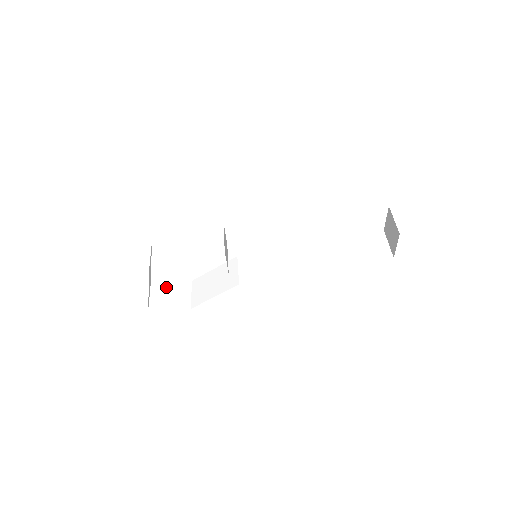
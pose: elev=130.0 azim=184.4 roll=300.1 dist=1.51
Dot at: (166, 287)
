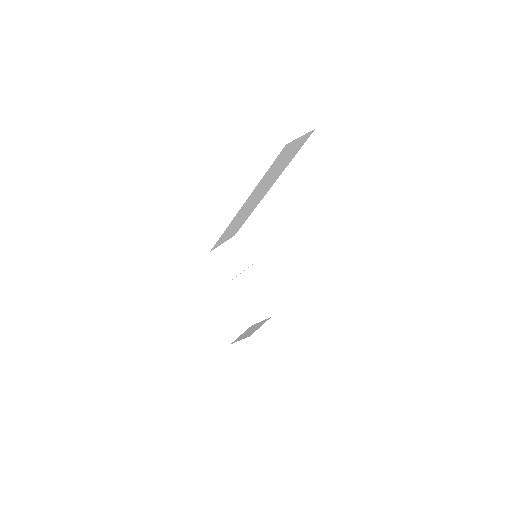
Dot at: (254, 326)
